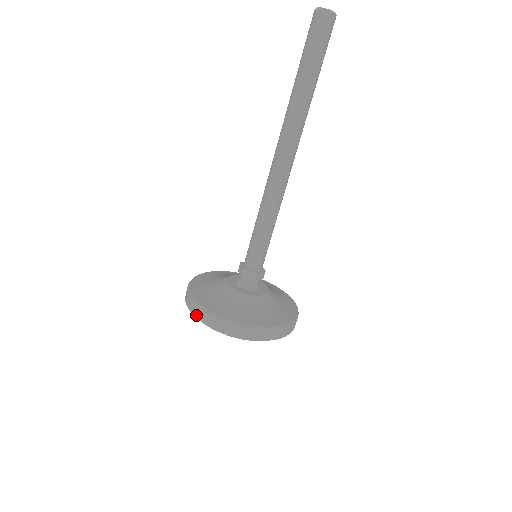
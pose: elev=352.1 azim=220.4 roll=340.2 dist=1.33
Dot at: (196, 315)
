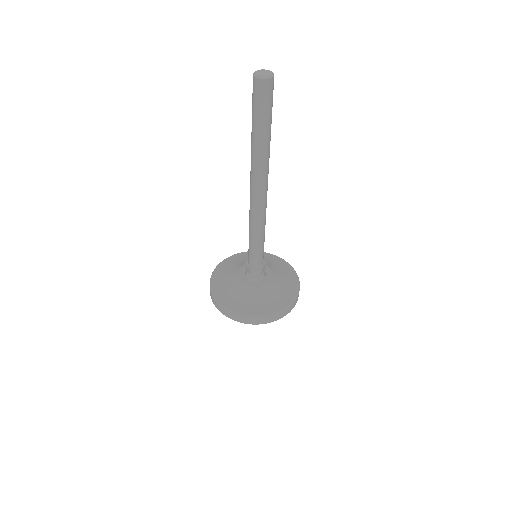
Dot at: occluded
